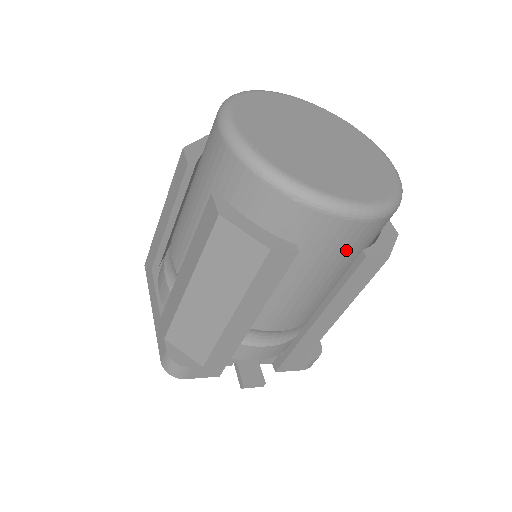
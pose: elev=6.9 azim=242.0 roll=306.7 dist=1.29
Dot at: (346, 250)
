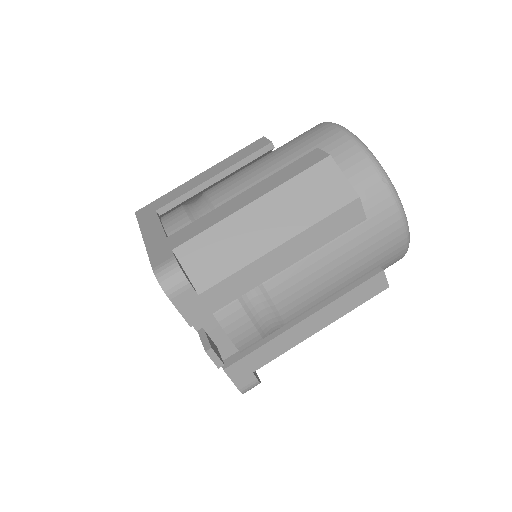
Dot at: (377, 253)
